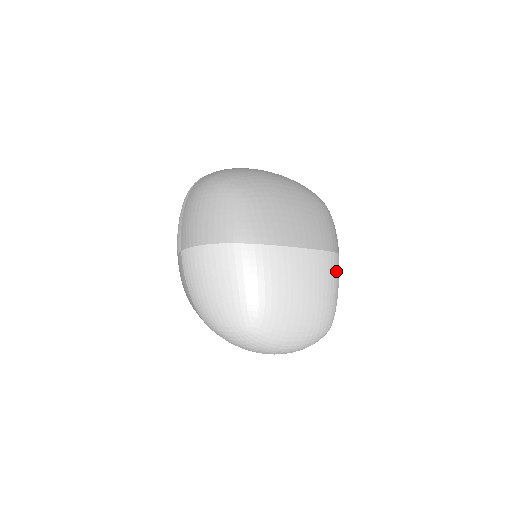
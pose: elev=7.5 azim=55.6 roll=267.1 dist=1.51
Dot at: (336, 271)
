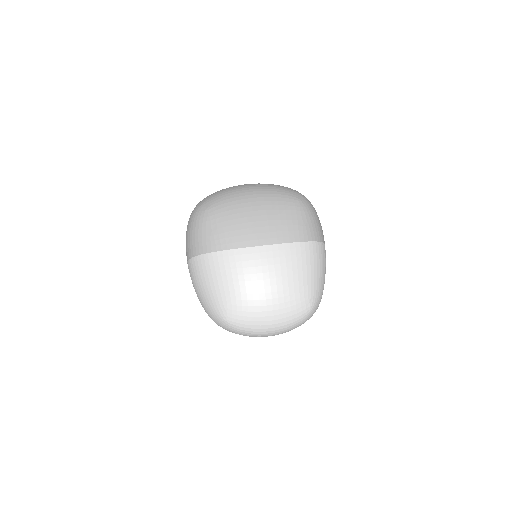
Dot at: (306, 258)
